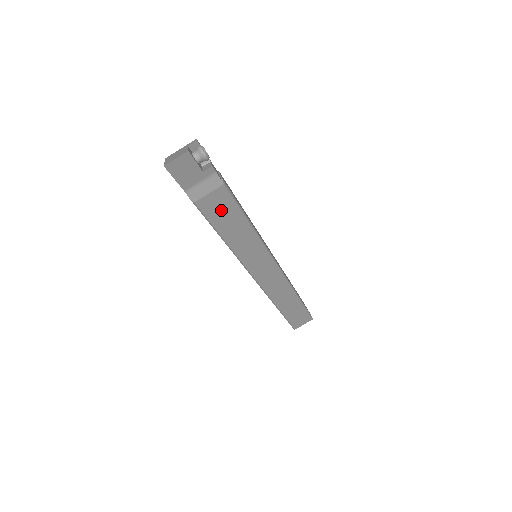
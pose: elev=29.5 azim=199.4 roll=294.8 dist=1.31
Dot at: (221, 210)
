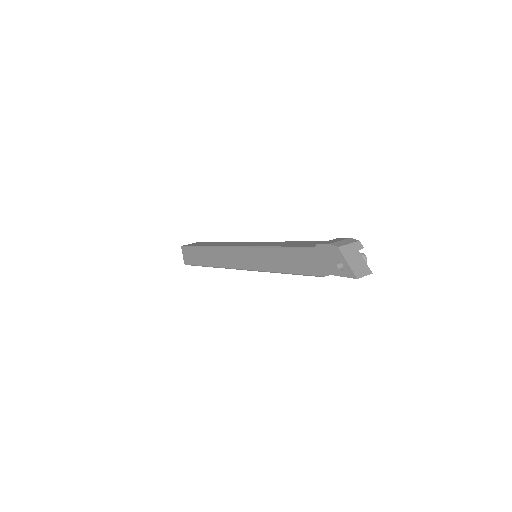
Dot at: occluded
